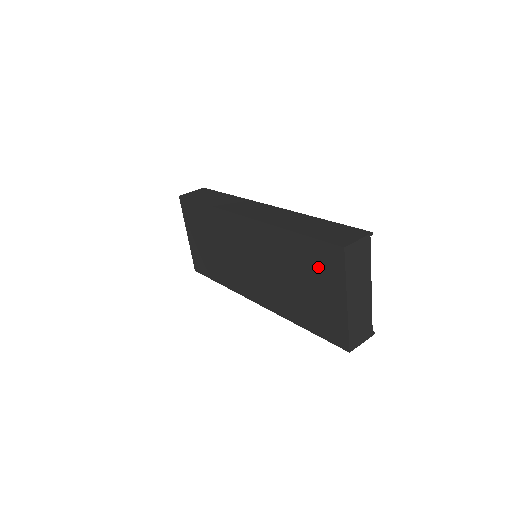
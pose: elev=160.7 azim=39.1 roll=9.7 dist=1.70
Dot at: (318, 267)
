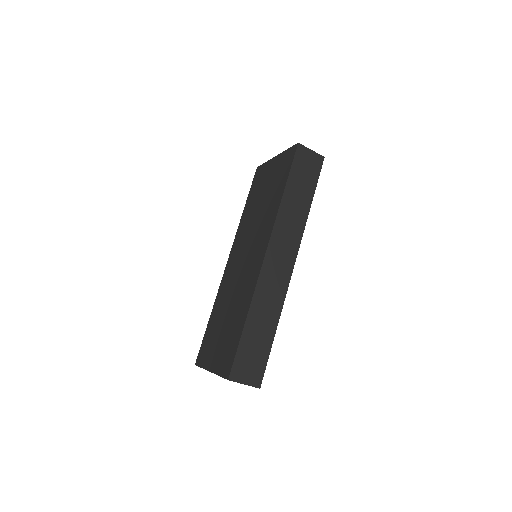
Dot at: (227, 346)
